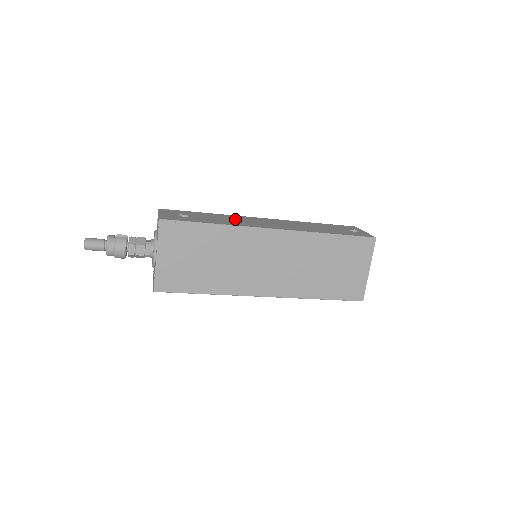
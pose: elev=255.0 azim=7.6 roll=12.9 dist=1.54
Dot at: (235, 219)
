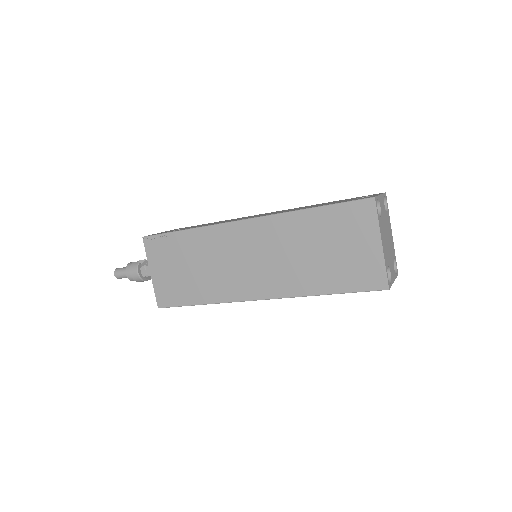
Dot at: occluded
